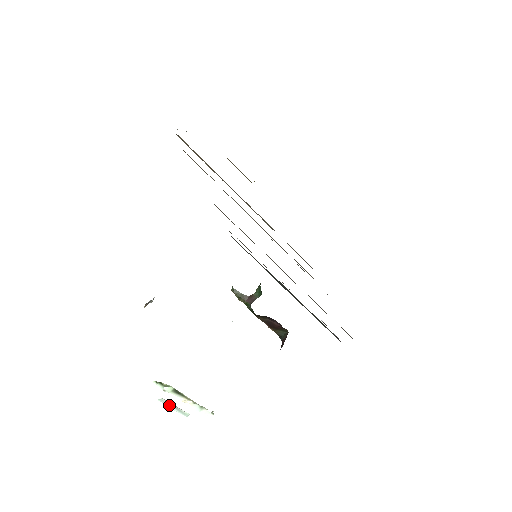
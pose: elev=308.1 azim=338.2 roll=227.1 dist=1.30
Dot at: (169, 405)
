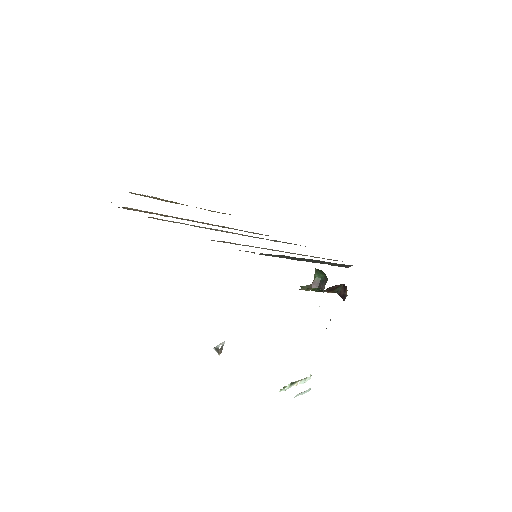
Dot at: (300, 394)
